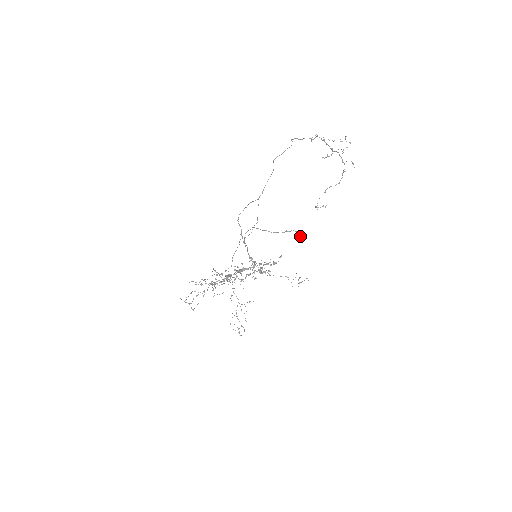
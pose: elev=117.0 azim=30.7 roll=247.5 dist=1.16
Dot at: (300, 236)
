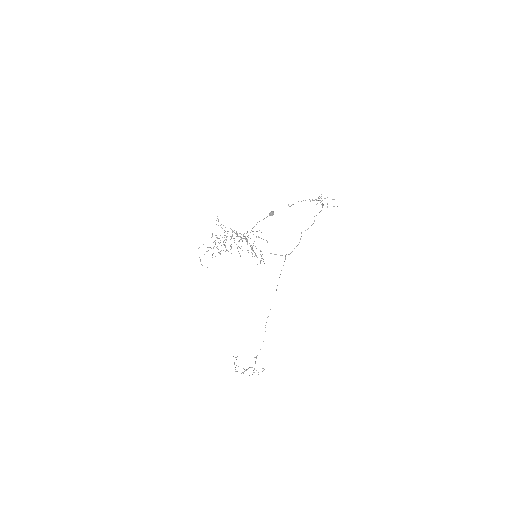
Dot at: (271, 212)
